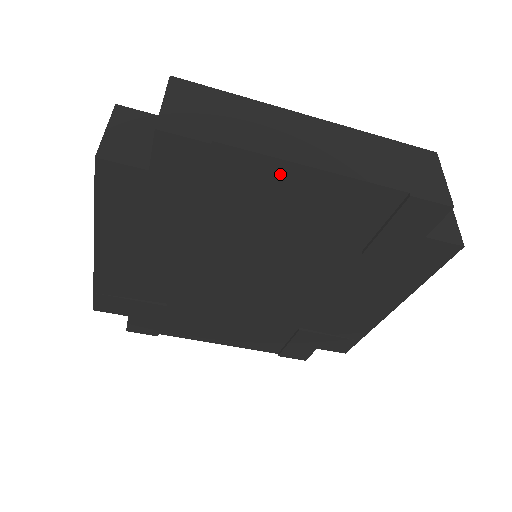
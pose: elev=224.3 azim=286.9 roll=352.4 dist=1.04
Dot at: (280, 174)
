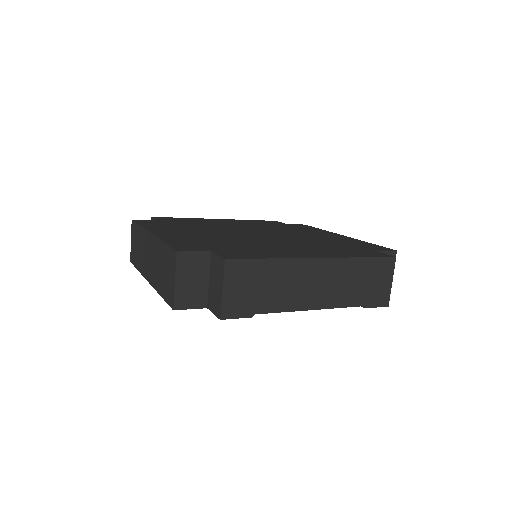
Dot at: occluded
